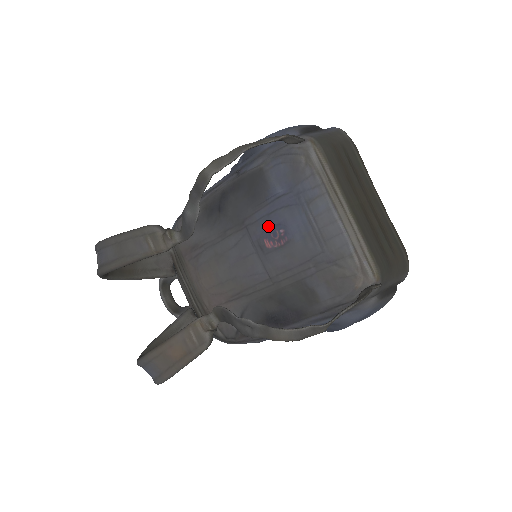
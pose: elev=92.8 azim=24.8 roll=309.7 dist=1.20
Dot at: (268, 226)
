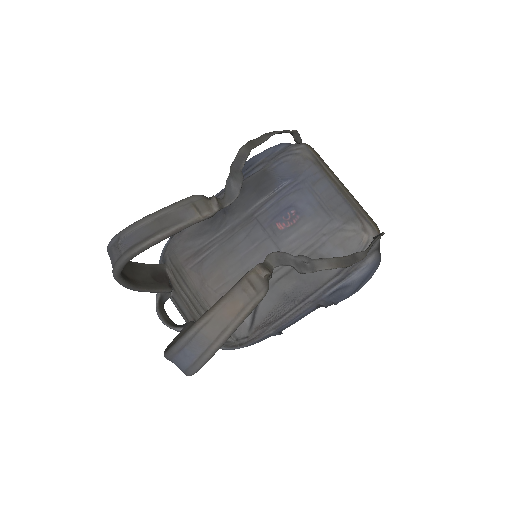
Dot at: (279, 211)
